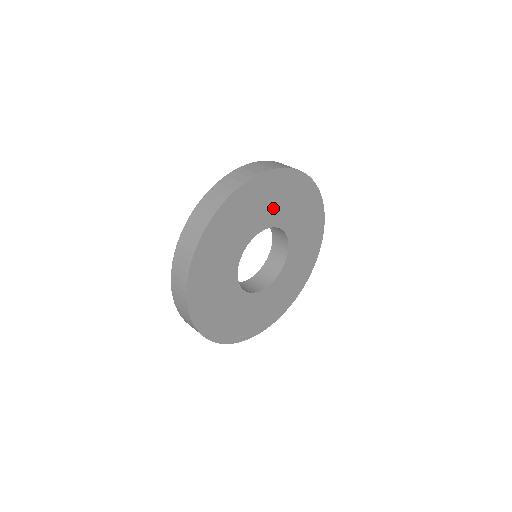
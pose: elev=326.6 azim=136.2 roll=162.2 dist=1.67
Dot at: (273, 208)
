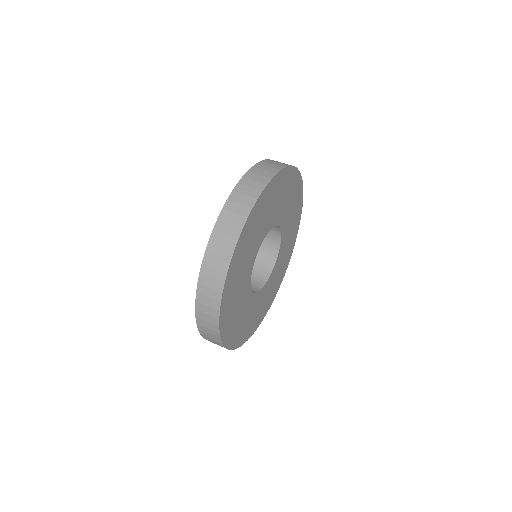
Dot at: (282, 206)
